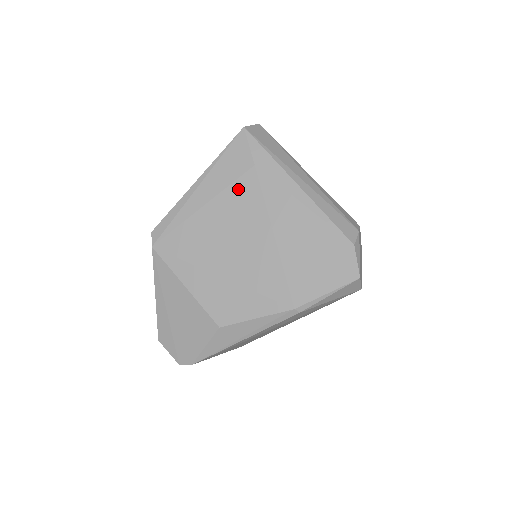
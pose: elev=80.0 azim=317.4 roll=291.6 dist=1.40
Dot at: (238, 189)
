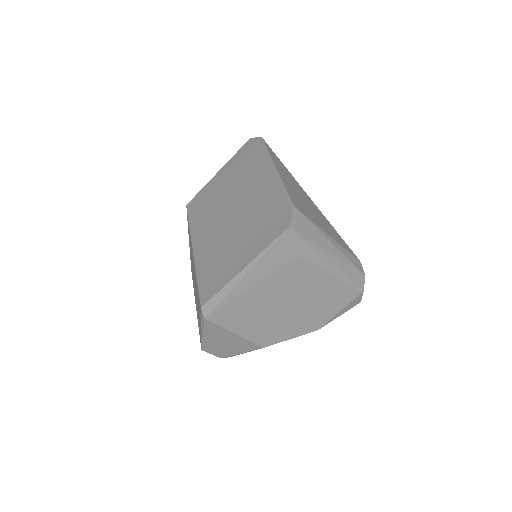
Dot at: (282, 273)
